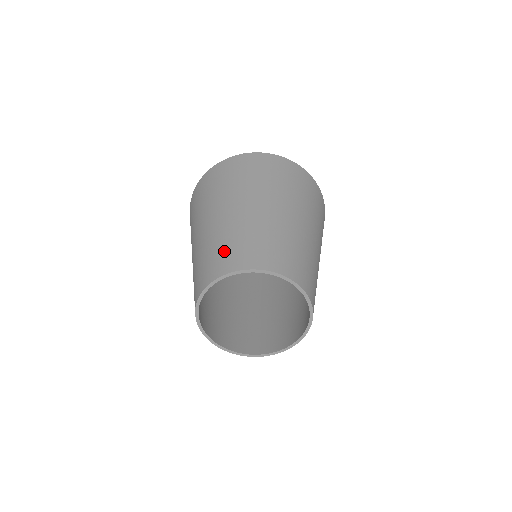
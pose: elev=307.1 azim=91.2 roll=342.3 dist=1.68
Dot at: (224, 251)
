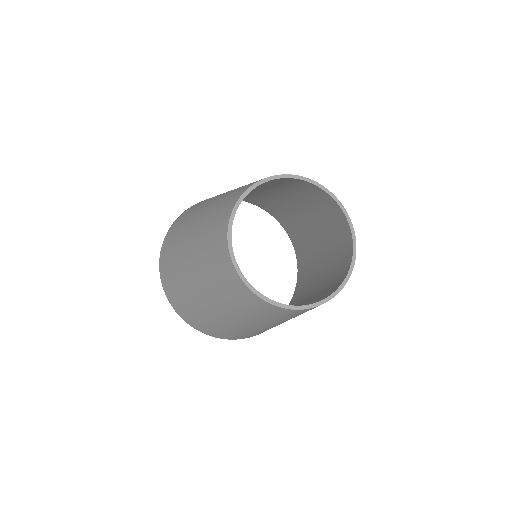
Dot at: (216, 218)
